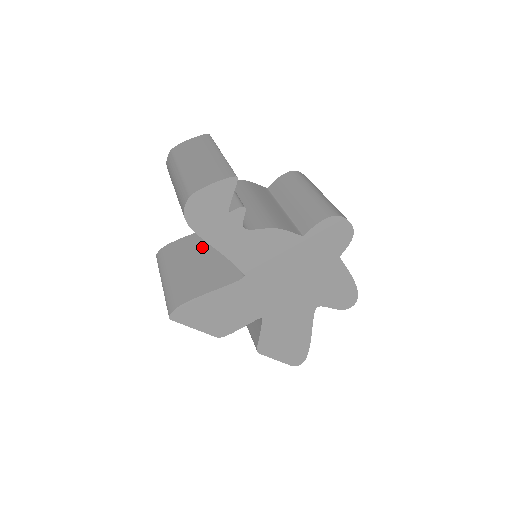
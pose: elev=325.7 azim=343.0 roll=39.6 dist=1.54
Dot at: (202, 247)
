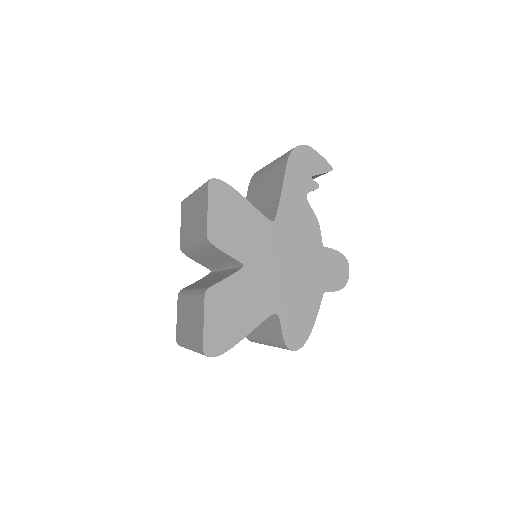
Dot at: occluded
